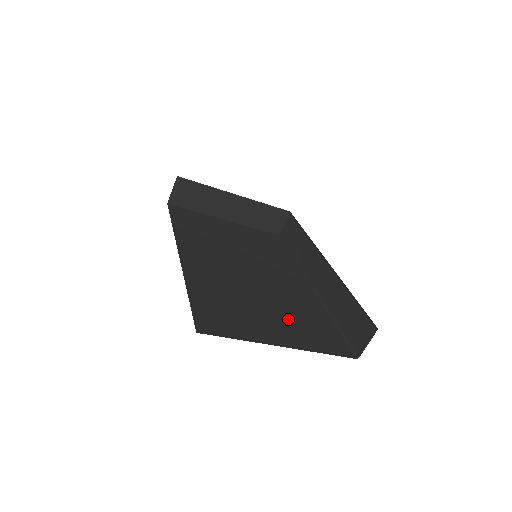
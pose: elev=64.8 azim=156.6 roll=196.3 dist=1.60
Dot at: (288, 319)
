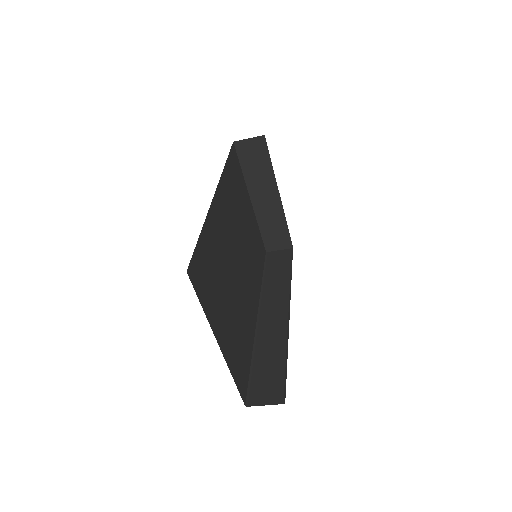
Dot at: (234, 326)
